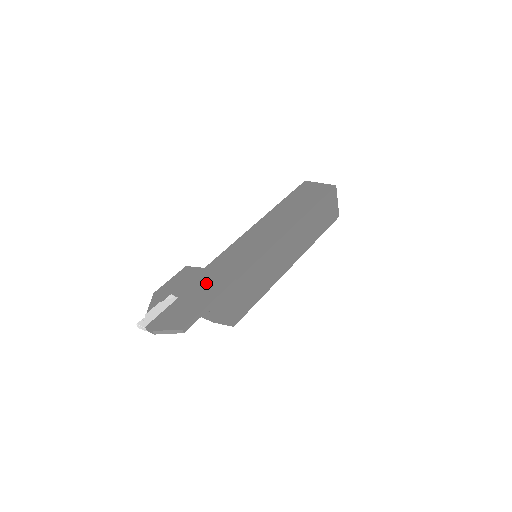
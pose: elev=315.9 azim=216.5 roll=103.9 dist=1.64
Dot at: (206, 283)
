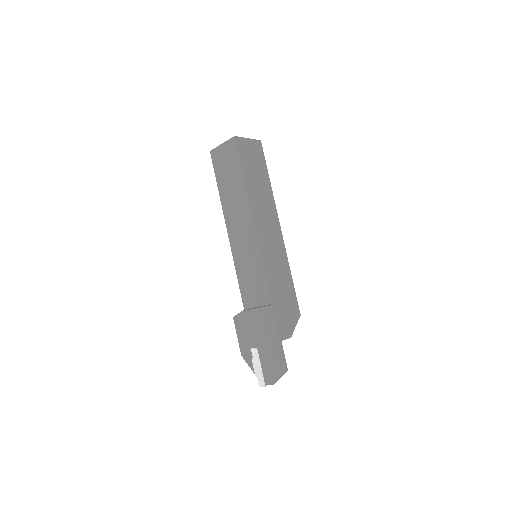
Dot at: (259, 323)
